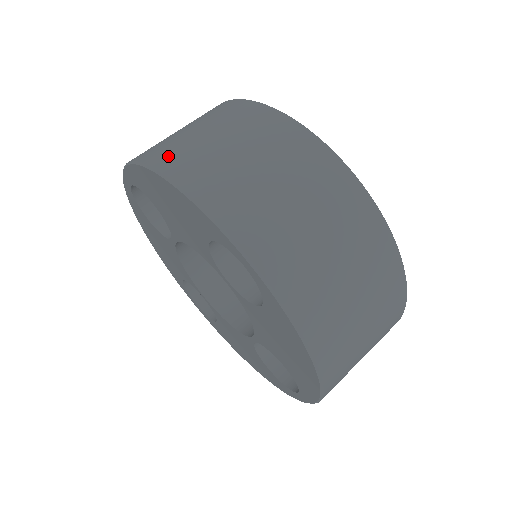
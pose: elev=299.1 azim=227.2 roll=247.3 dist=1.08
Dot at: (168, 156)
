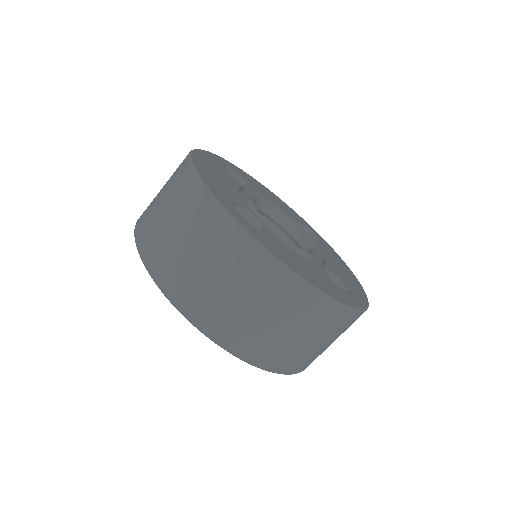
Dot at: (143, 215)
